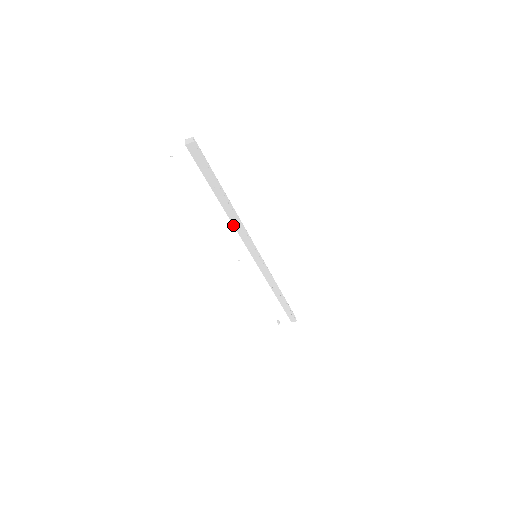
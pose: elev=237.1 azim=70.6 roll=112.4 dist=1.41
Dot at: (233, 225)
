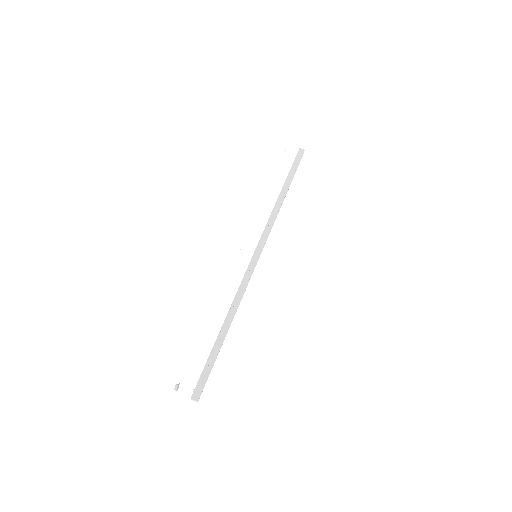
Dot at: (272, 211)
